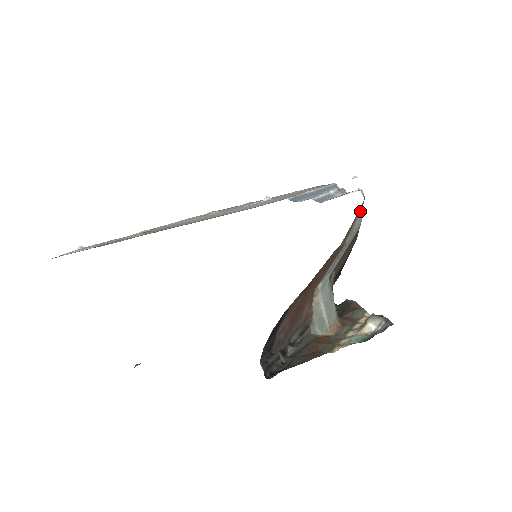
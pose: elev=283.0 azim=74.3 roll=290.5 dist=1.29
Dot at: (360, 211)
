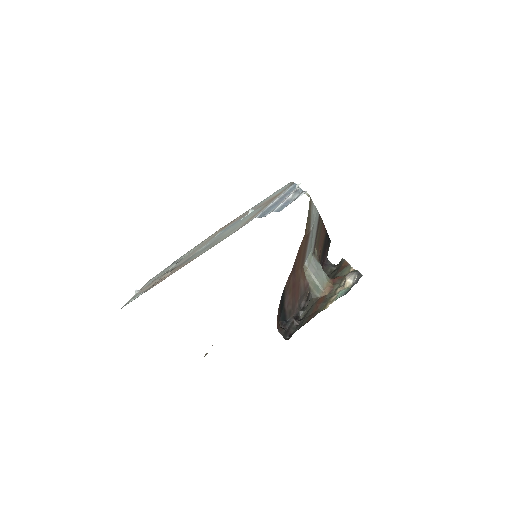
Dot at: (312, 205)
